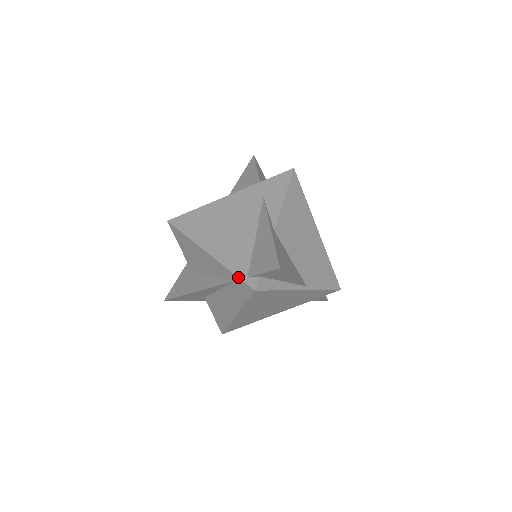
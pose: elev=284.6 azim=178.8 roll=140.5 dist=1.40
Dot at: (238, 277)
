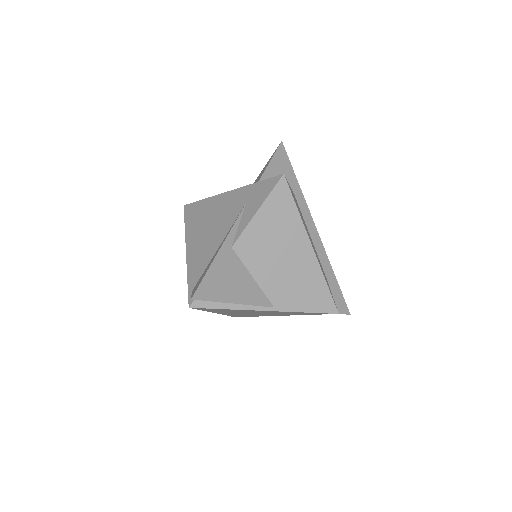
Dot at: occluded
